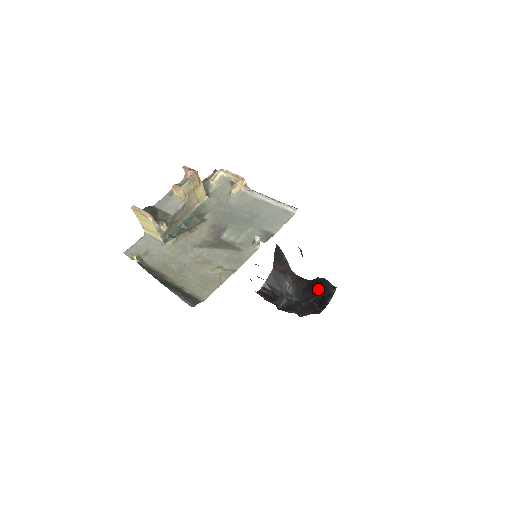
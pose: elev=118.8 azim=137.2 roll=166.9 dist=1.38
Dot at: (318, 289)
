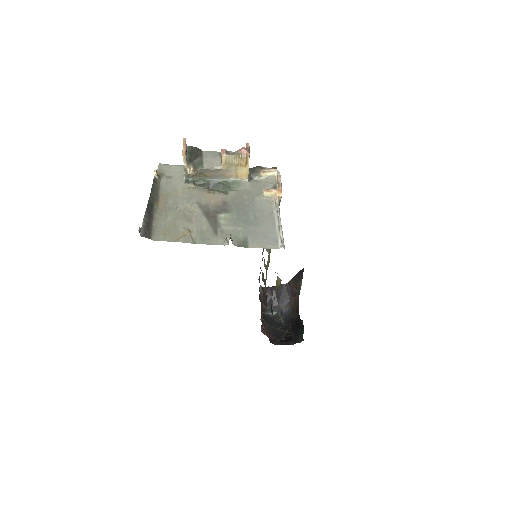
Dot at: (296, 329)
